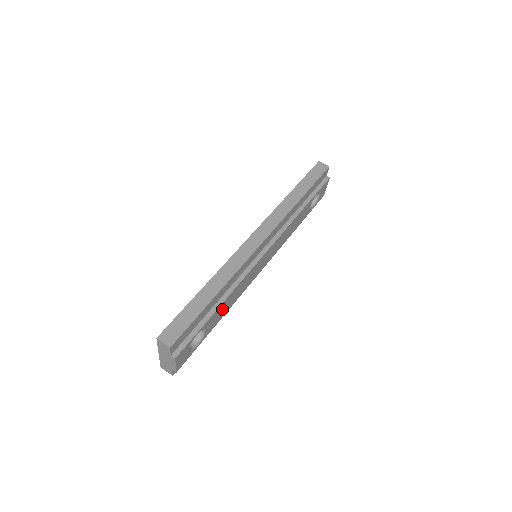
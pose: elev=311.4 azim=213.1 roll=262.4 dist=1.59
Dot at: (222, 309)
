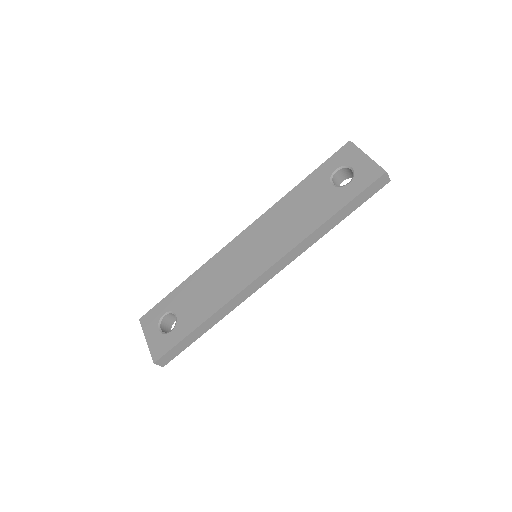
Dot at: occluded
